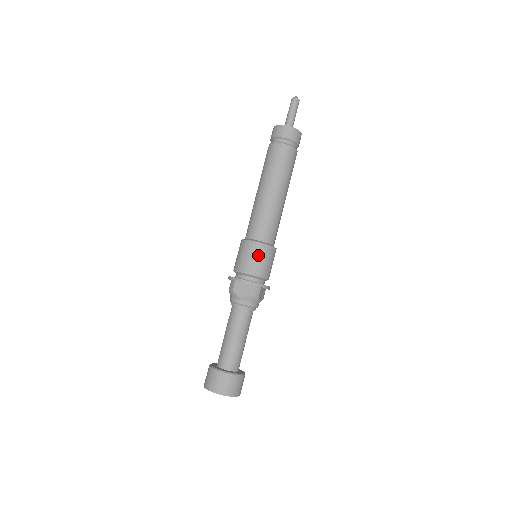
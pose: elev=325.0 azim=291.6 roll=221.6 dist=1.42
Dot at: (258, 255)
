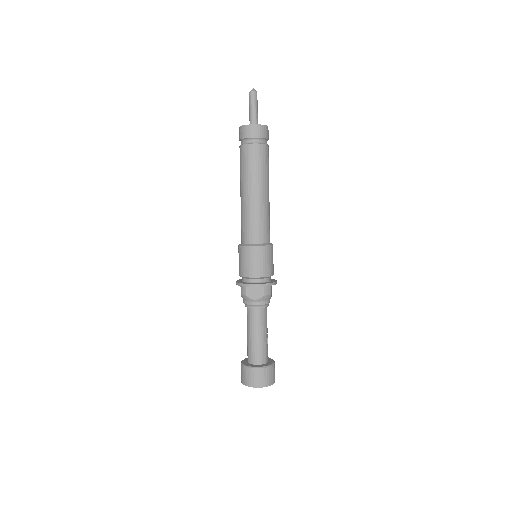
Dot at: (261, 258)
